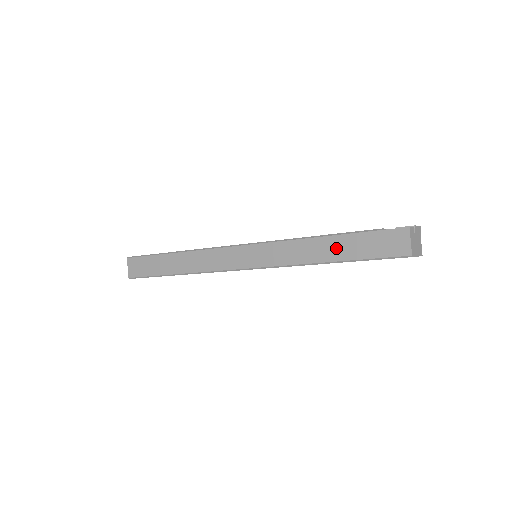
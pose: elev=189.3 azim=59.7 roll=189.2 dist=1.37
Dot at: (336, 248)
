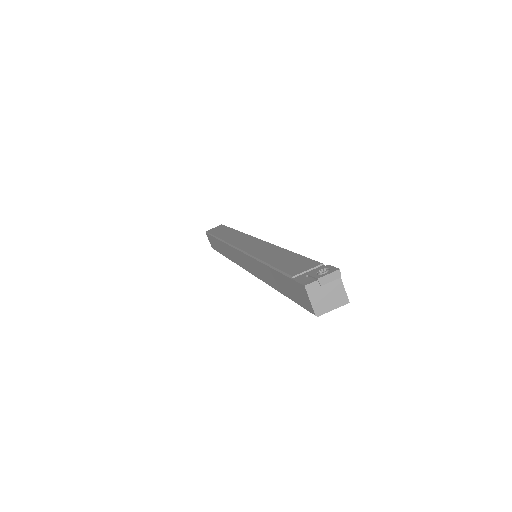
Dot at: (276, 281)
